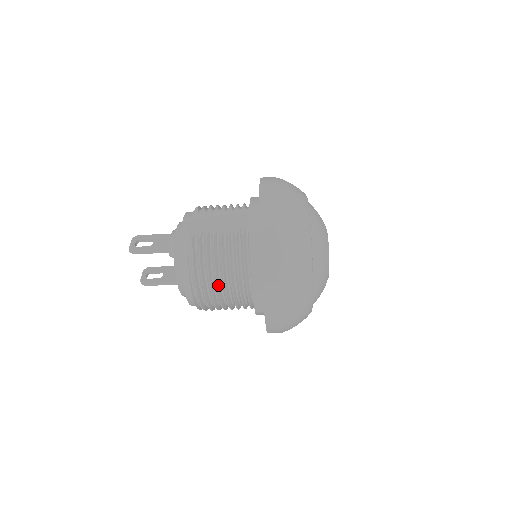
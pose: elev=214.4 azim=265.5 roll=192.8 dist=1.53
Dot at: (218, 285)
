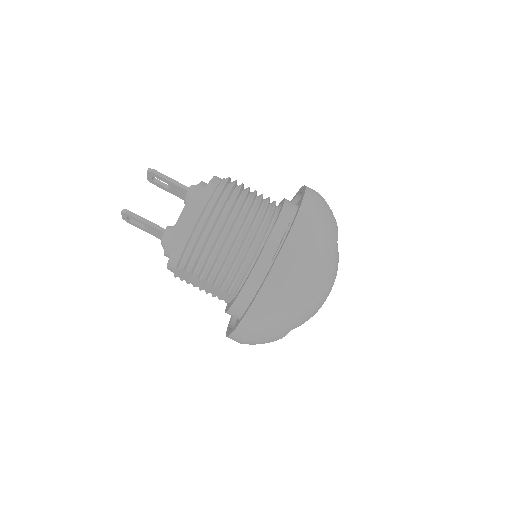
Dot at: (240, 209)
